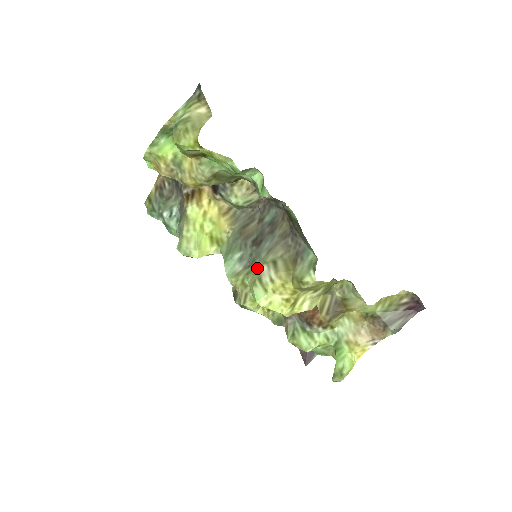
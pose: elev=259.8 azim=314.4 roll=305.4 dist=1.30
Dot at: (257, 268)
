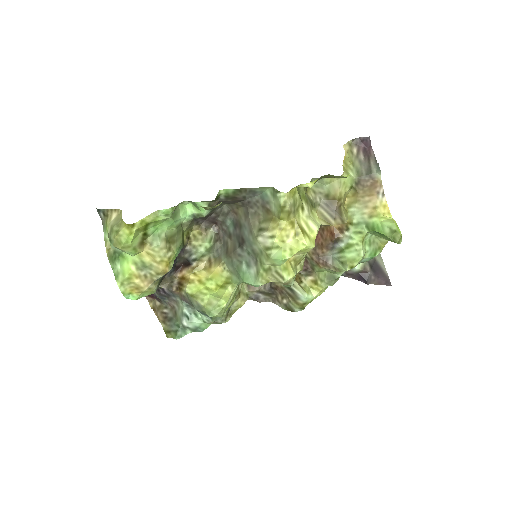
Dot at: (258, 249)
